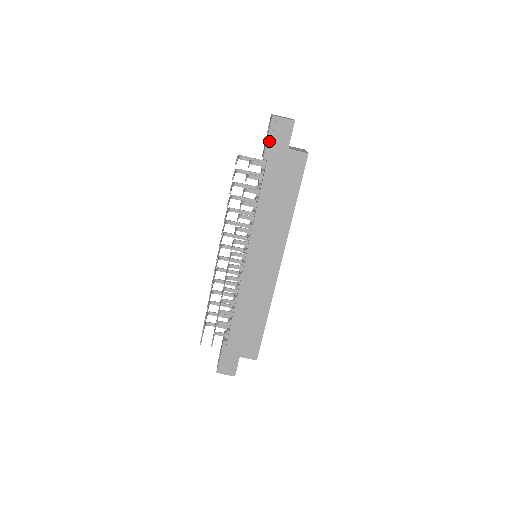
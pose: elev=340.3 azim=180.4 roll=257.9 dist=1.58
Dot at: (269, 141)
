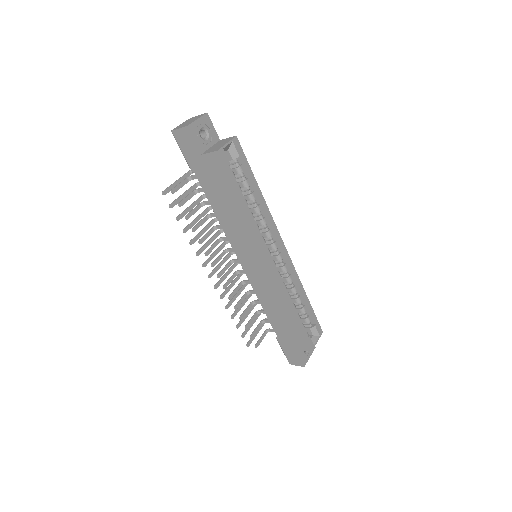
Dot at: (185, 155)
